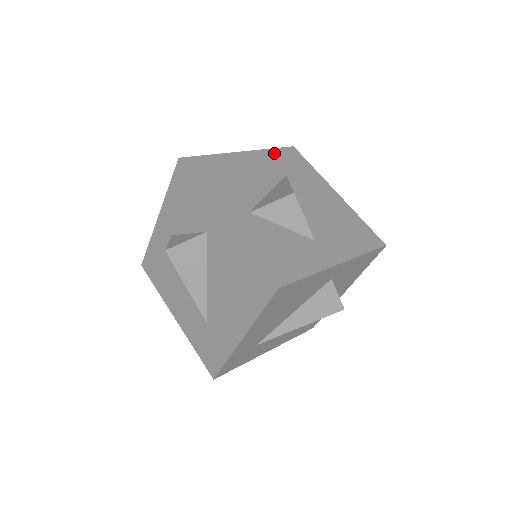
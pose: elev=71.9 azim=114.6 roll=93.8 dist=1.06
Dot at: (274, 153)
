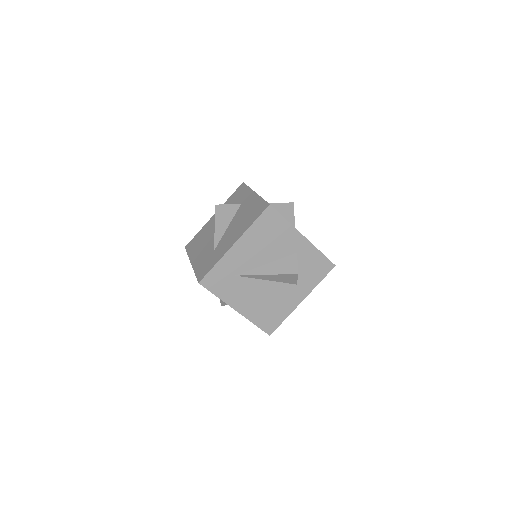
Dot at: occluded
